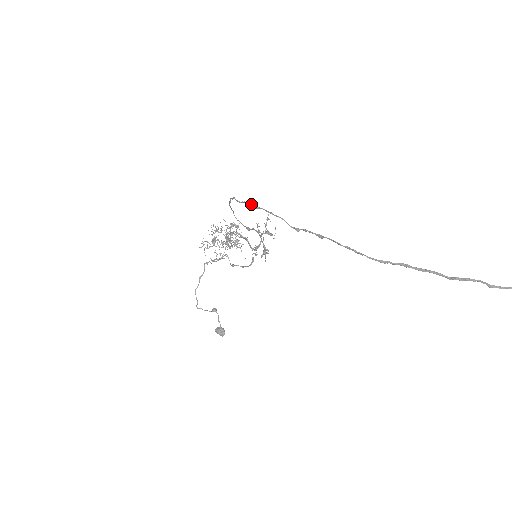
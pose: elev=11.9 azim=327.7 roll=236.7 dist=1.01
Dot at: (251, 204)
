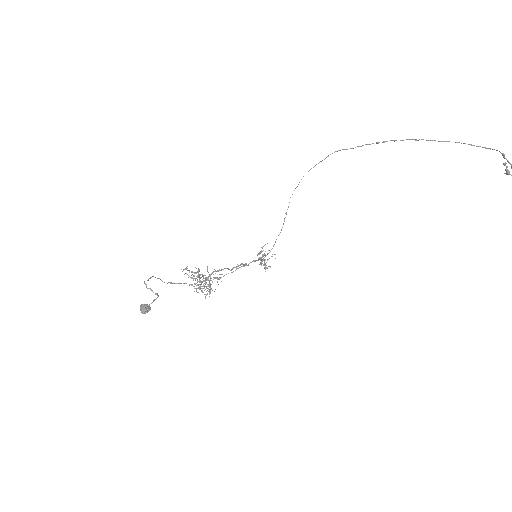
Dot at: (343, 149)
